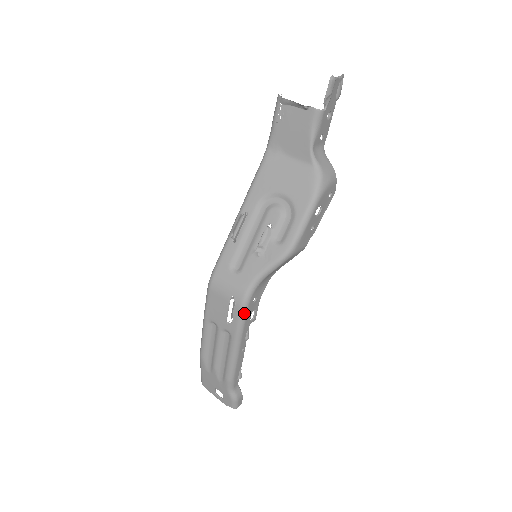
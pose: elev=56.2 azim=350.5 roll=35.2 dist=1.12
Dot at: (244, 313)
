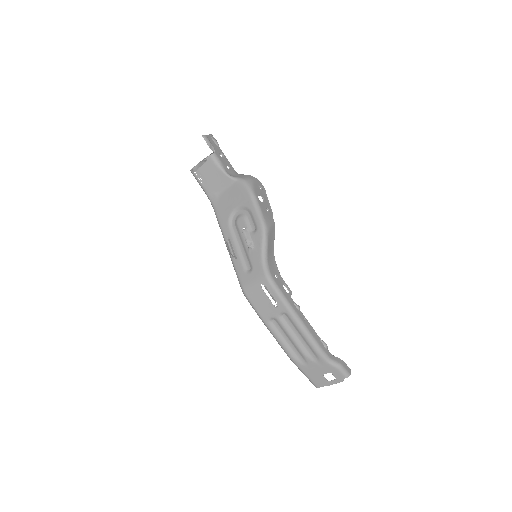
Dot at: (276, 287)
